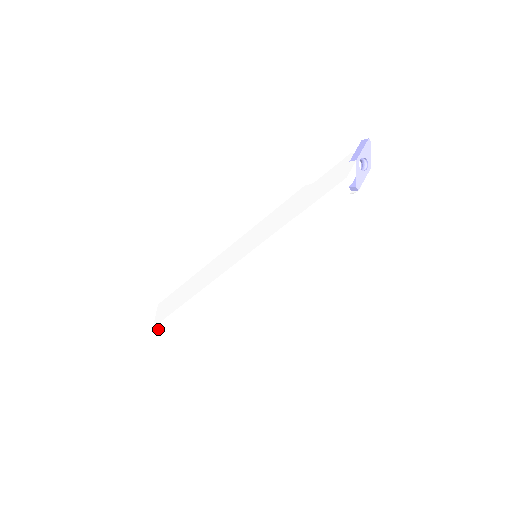
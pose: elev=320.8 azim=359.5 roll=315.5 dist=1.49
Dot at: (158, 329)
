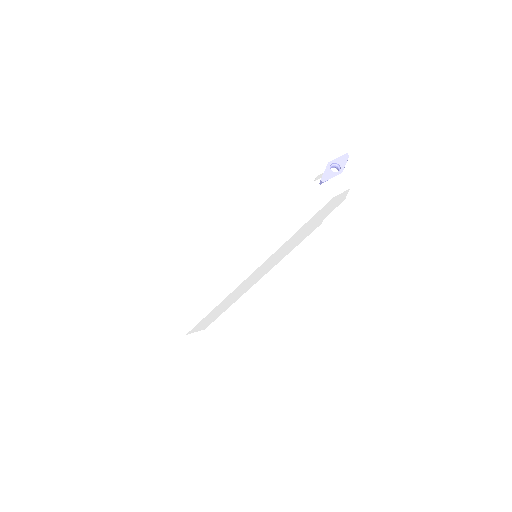
Dot at: (176, 314)
